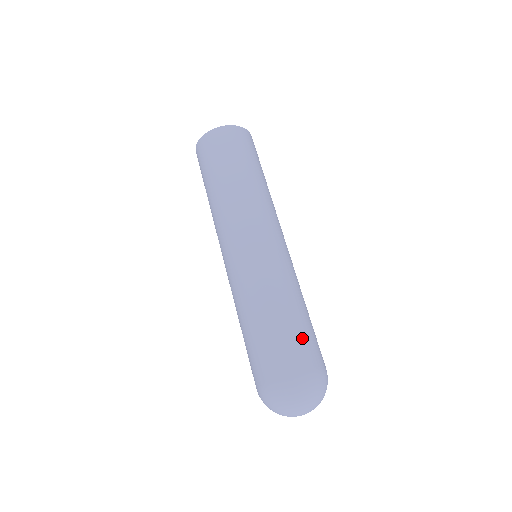
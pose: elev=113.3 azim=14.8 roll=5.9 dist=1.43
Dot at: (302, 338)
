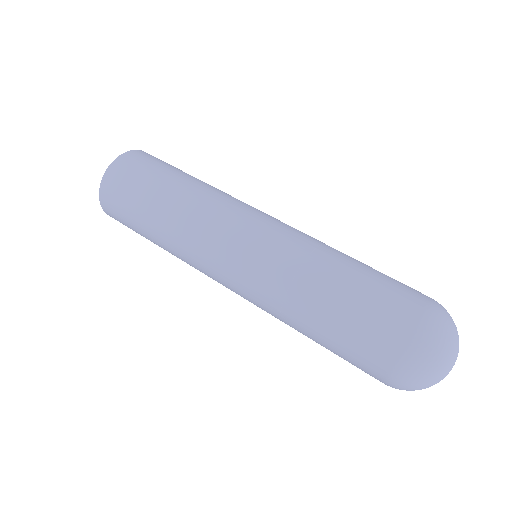
Dot at: (384, 286)
